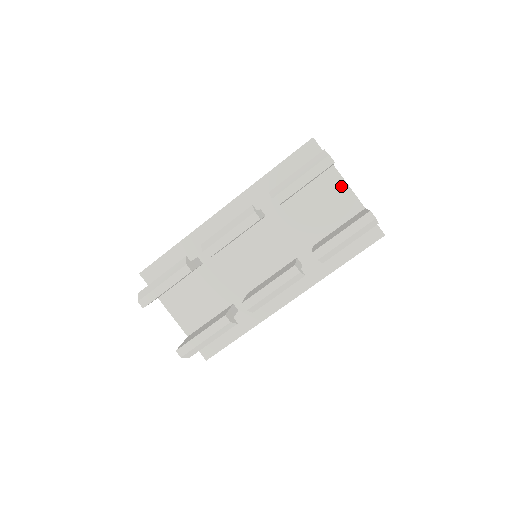
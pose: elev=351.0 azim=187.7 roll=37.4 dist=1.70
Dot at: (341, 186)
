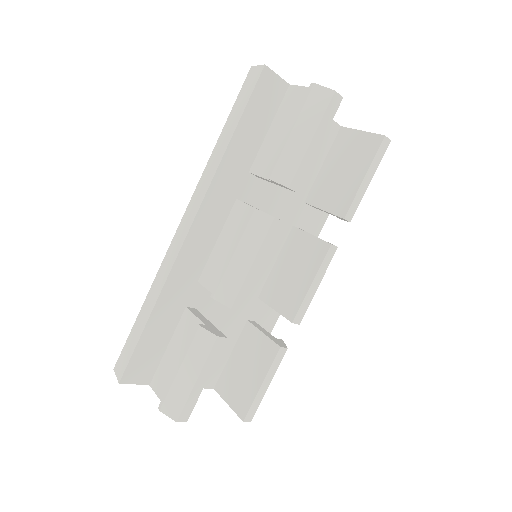
Dot at: occluded
